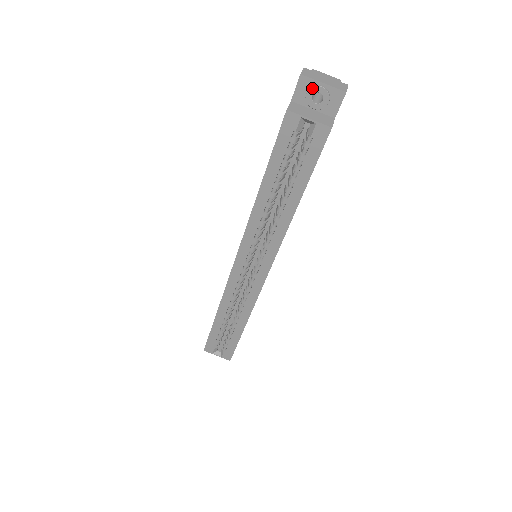
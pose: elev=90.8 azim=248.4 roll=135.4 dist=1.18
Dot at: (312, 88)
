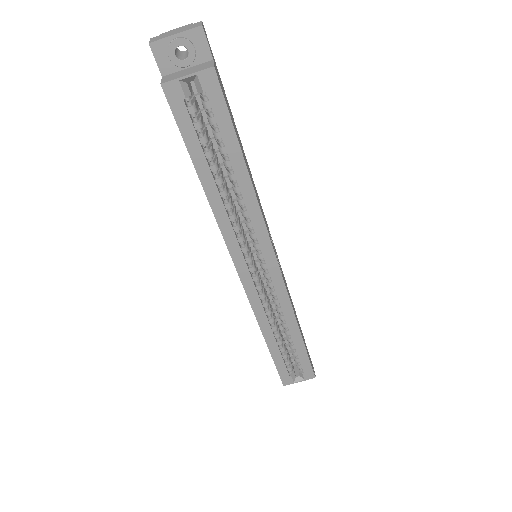
Dot at: (169, 47)
